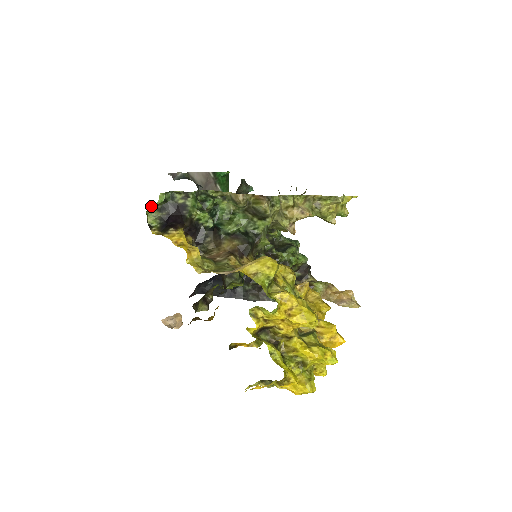
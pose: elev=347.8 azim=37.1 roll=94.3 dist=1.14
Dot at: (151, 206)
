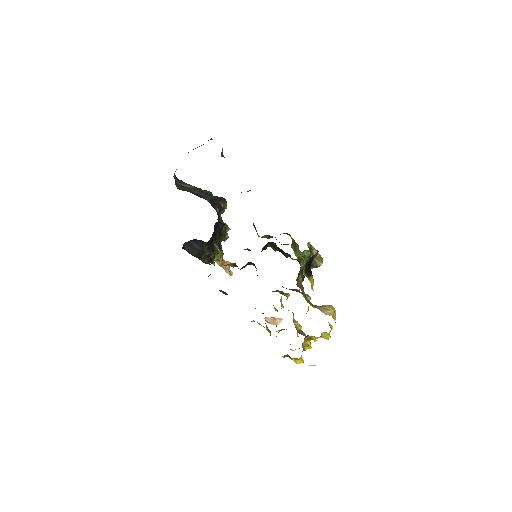
Dot at: occluded
